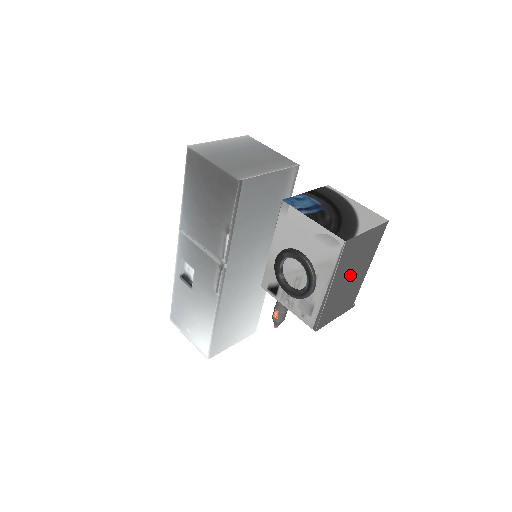
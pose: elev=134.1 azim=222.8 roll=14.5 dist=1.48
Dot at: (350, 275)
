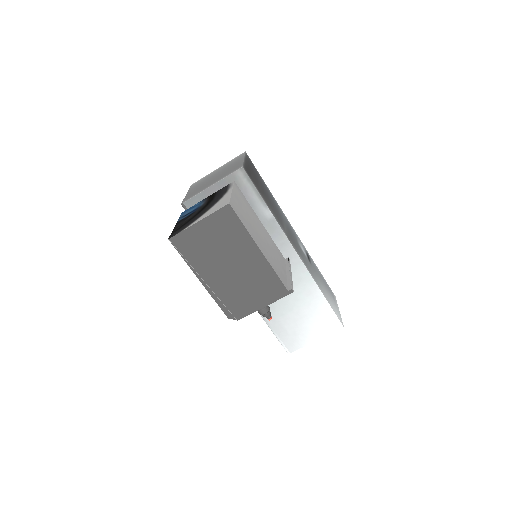
Dot at: (228, 264)
